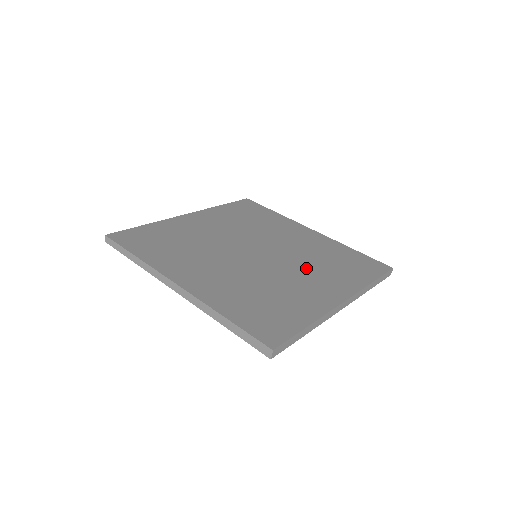
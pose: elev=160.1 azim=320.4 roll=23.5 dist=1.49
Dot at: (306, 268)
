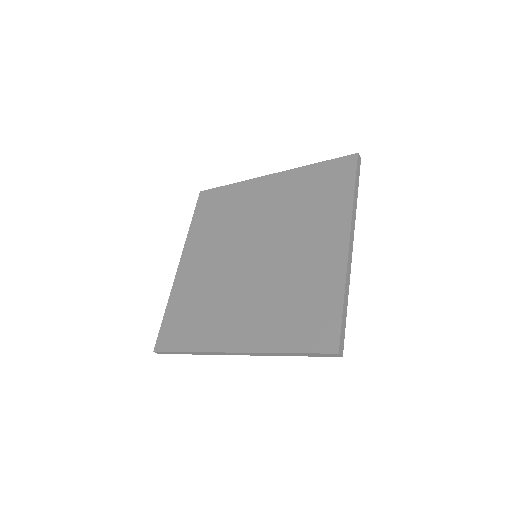
Dot at: (298, 232)
